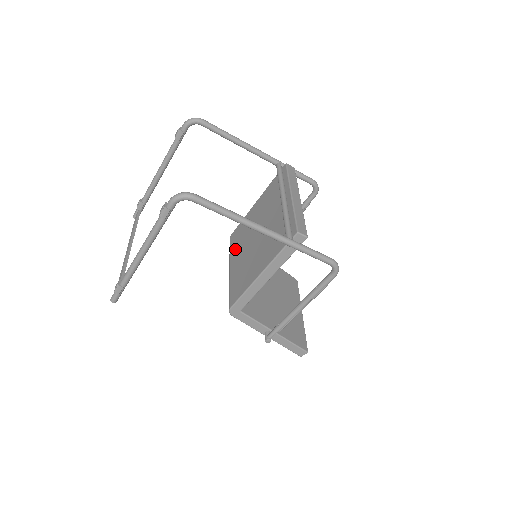
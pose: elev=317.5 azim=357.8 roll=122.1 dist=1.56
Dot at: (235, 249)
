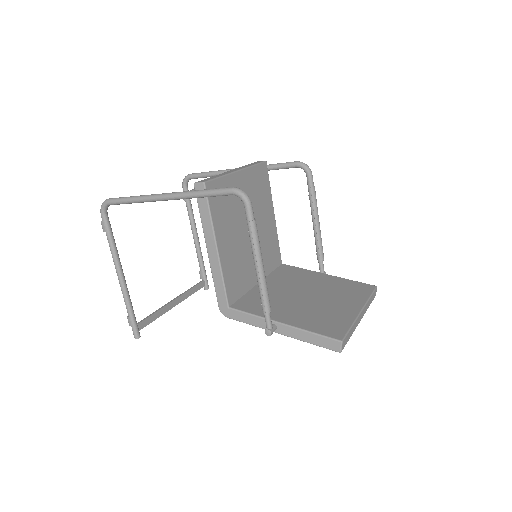
Dot at: occluded
